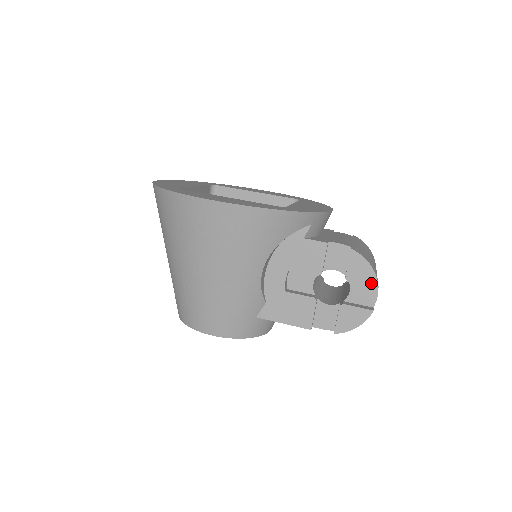
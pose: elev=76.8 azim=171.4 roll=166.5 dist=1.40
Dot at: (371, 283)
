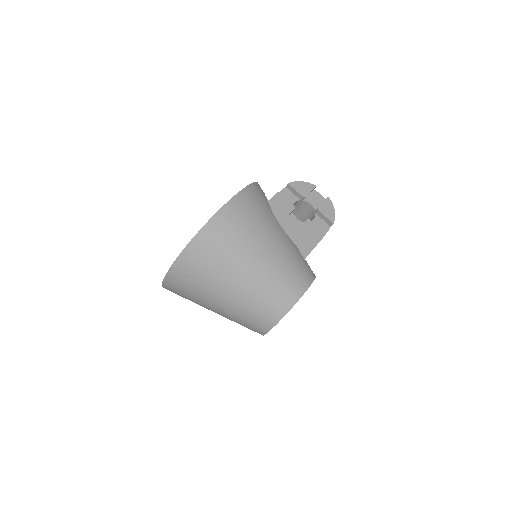
Dot at: (312, 187)
